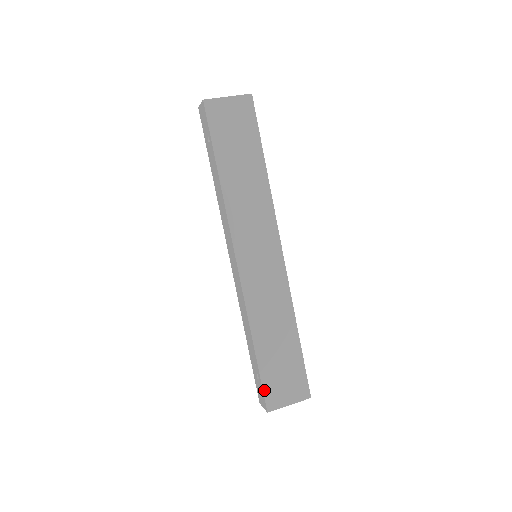
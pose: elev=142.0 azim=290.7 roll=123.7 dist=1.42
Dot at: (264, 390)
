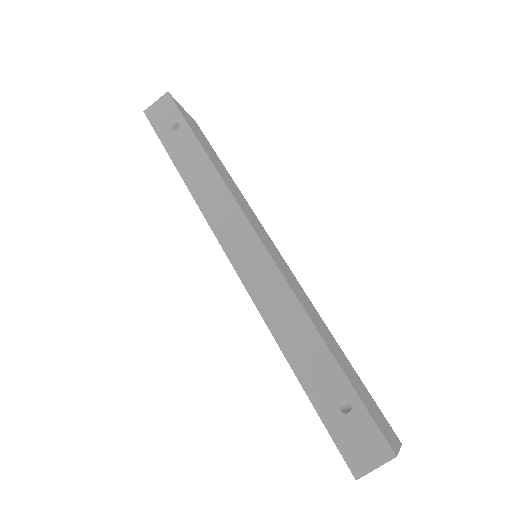
Dot at: (371, 416)
